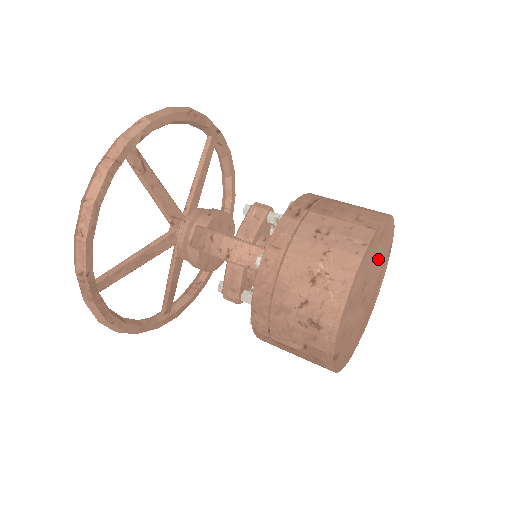
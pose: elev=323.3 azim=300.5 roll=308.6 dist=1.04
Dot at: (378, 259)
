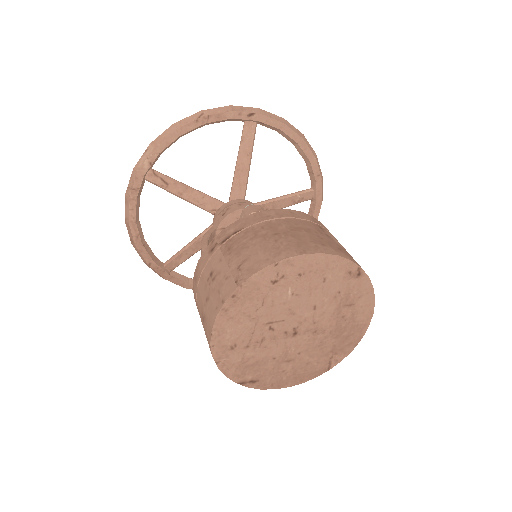
Dot at: (301, 295)
